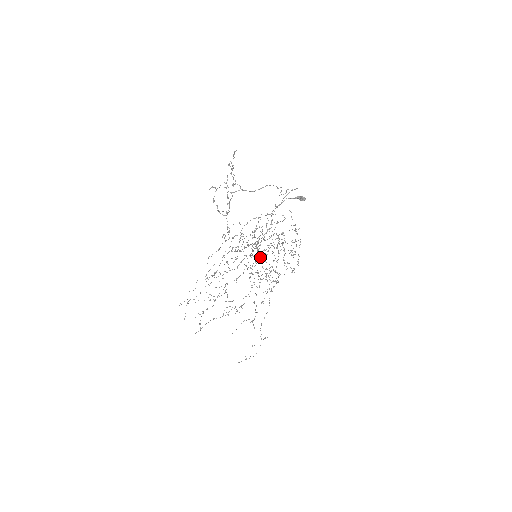
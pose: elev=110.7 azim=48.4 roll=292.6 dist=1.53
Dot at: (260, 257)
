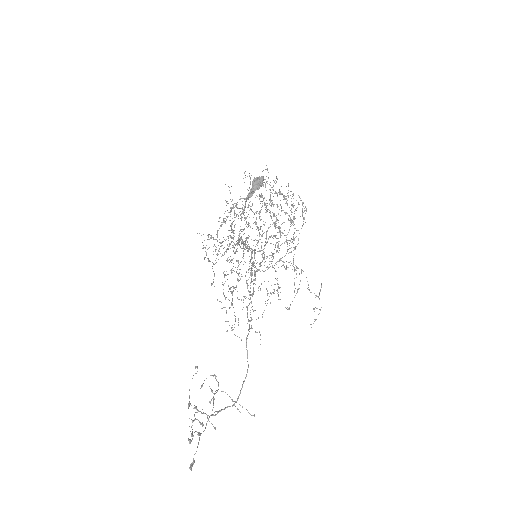
Dot at: occluded
